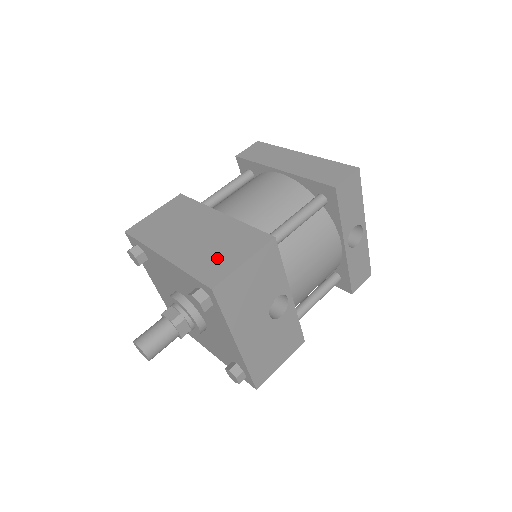
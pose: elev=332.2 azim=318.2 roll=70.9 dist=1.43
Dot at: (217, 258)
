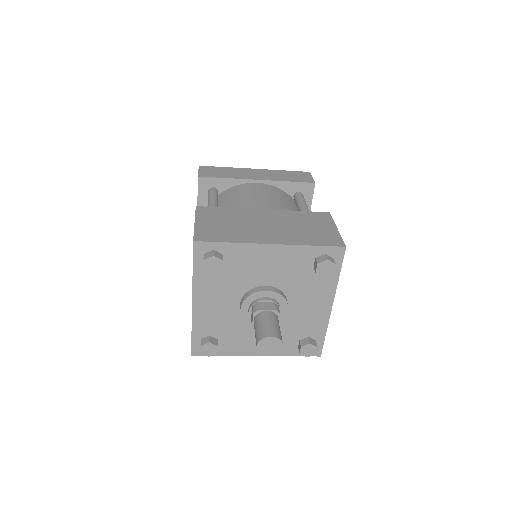
Dot at: (315, 232)
